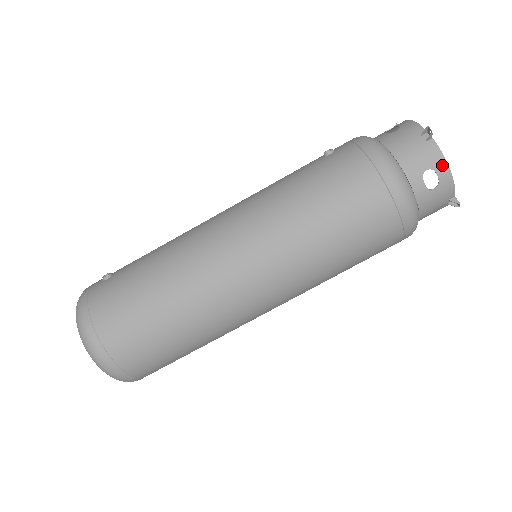
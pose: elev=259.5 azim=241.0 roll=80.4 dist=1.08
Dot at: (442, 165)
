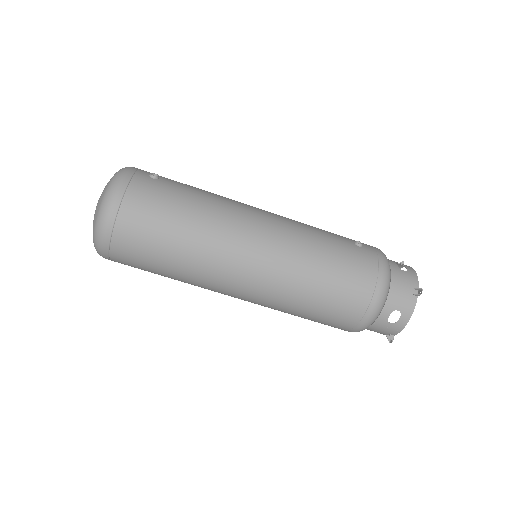
Dot at: (407, 316)
